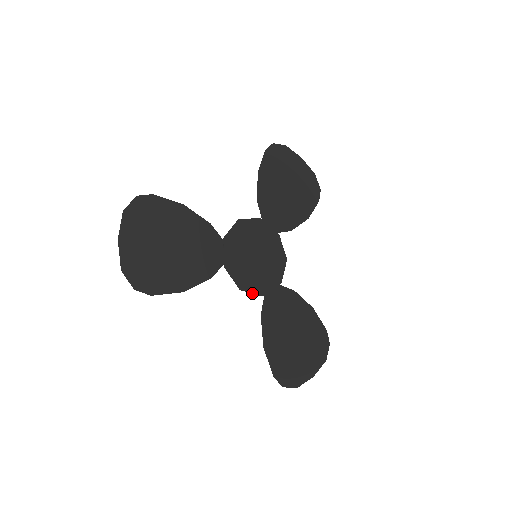
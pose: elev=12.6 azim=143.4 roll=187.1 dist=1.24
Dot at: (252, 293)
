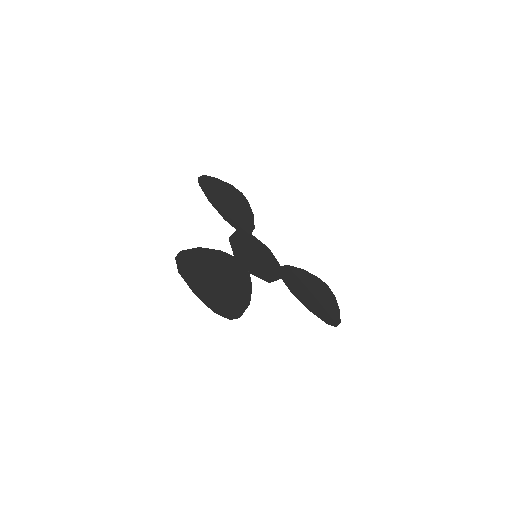
Dot at: occluded
